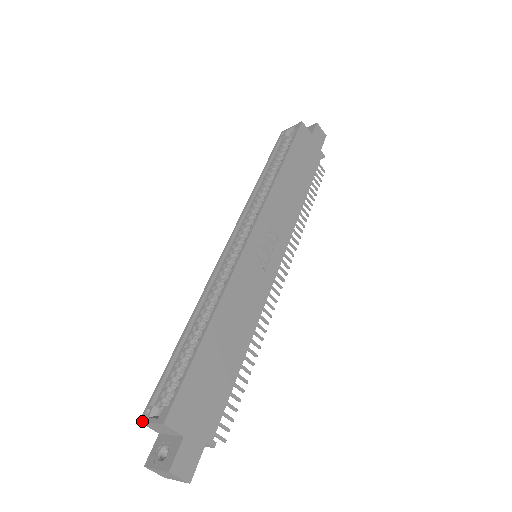
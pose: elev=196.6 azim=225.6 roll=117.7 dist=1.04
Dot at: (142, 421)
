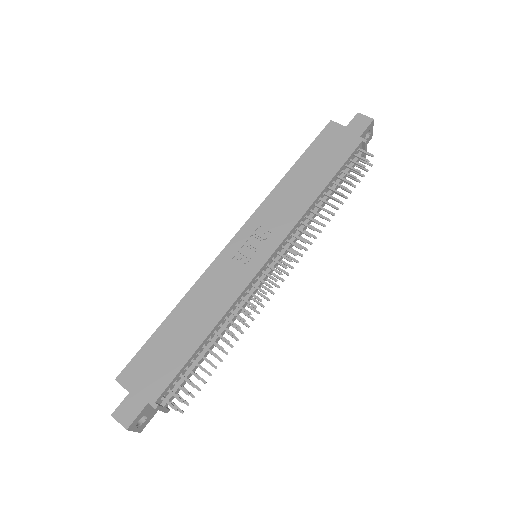
Dot at: occluded
